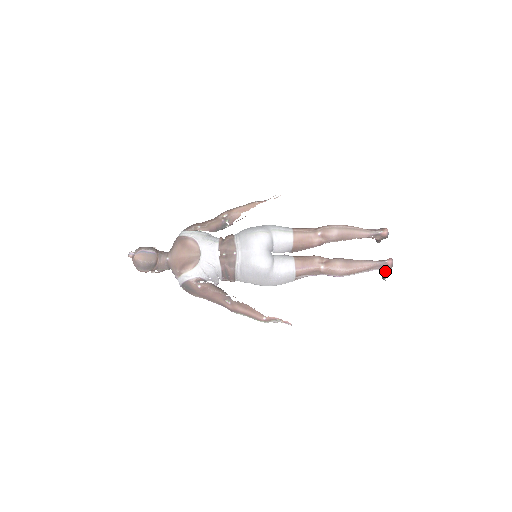
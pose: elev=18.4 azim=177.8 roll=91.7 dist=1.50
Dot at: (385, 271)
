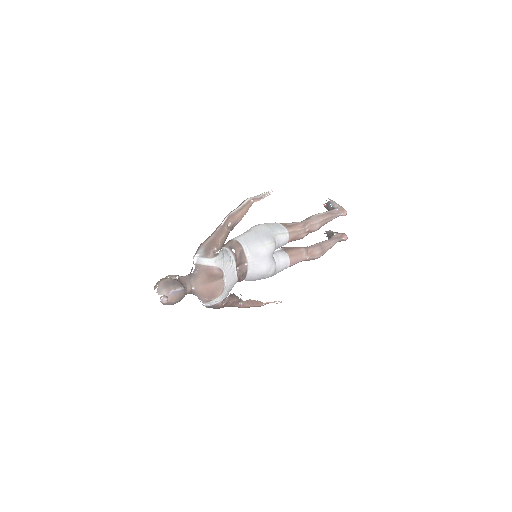
Dot at: occluded
